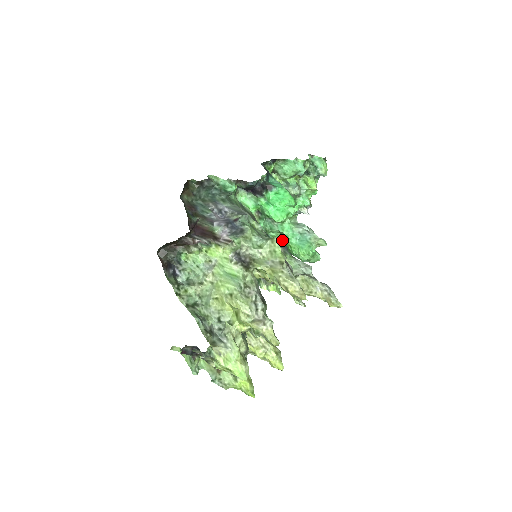
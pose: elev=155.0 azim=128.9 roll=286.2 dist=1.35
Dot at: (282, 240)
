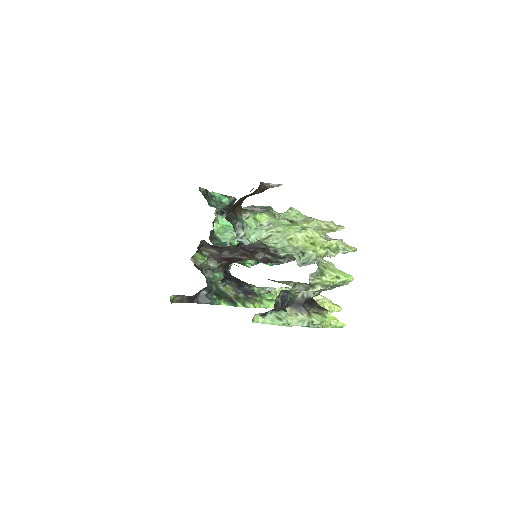
Dot at: occluded
